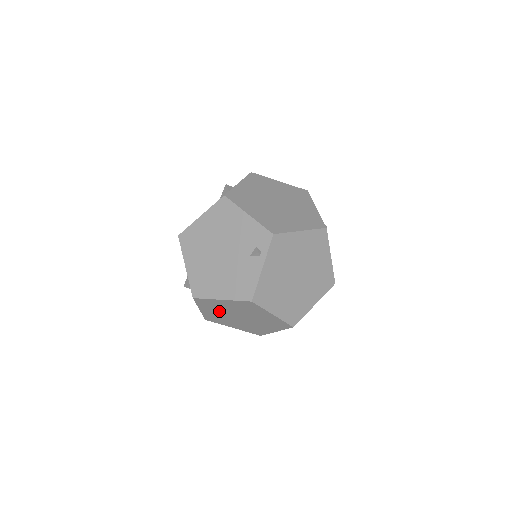
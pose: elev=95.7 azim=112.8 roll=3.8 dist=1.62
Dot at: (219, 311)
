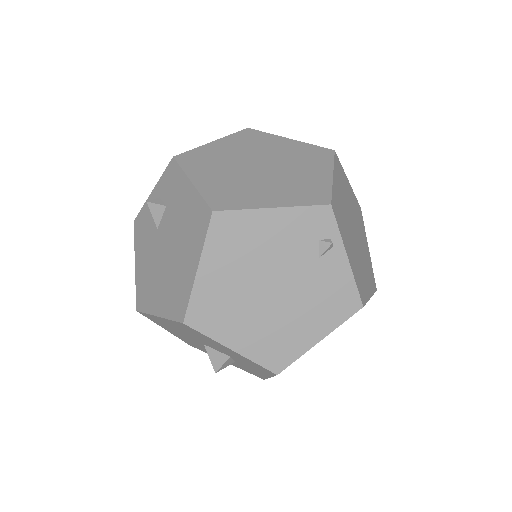
Dot at: occluded
